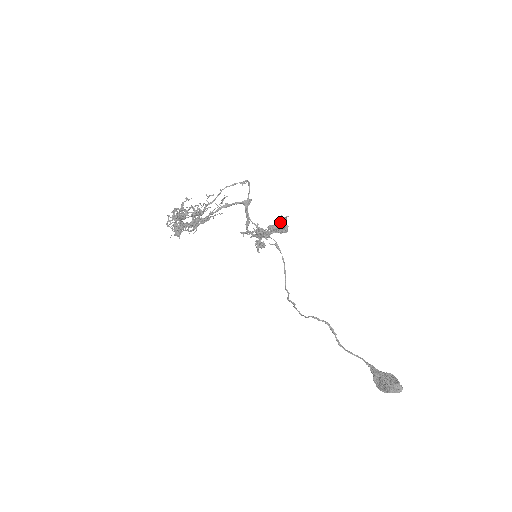
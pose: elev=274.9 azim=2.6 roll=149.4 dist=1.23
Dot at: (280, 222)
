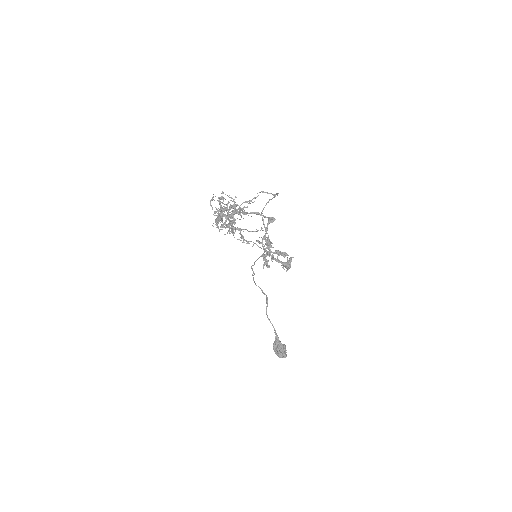
Dot at: (286, 254)
